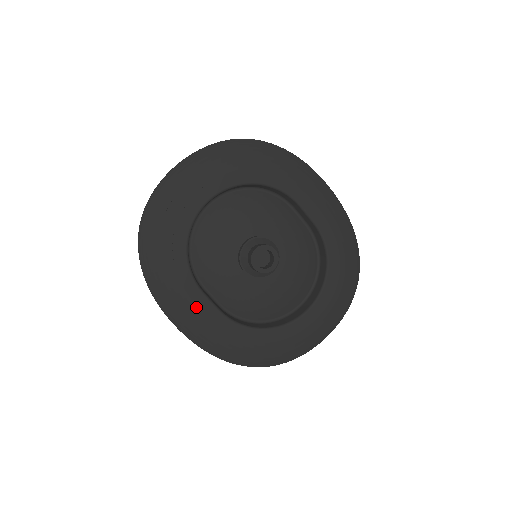
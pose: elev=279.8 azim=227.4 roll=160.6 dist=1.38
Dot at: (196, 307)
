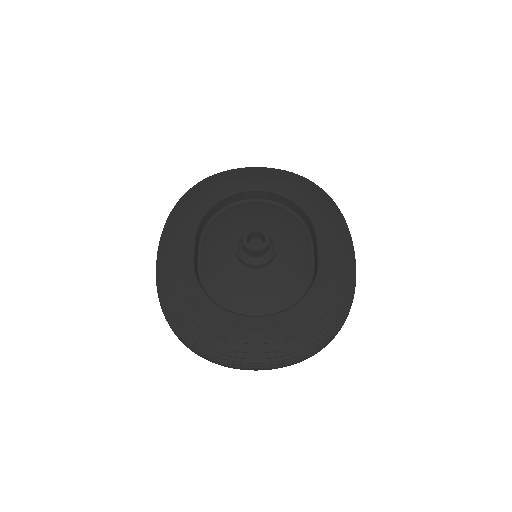
Dot at: (181, 244)
